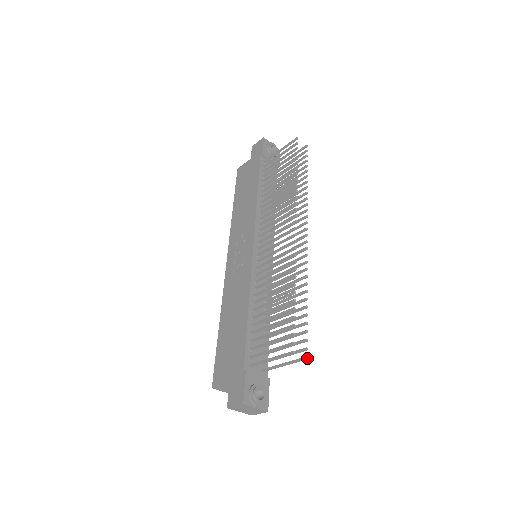
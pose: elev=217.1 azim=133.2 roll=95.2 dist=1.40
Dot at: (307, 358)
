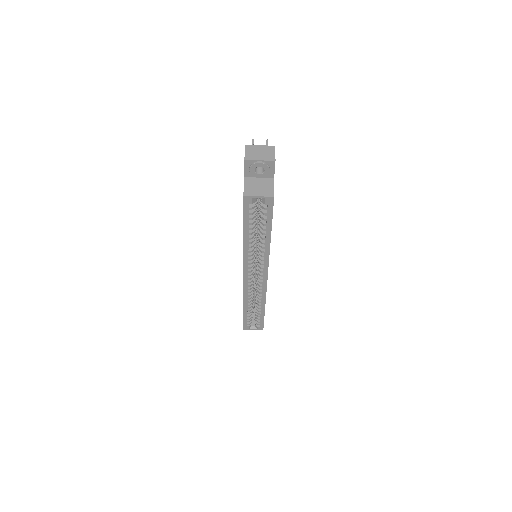
Dot at: (267, 140)
